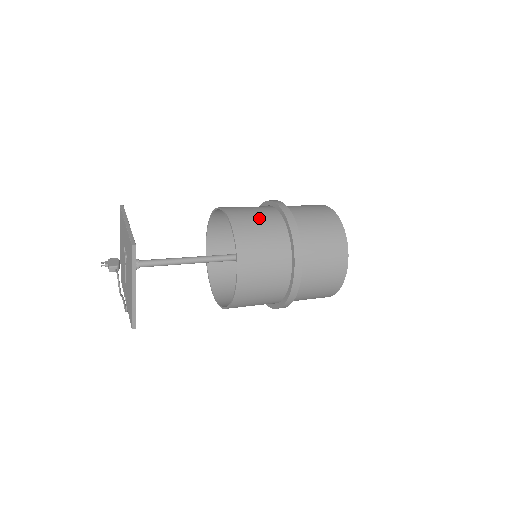
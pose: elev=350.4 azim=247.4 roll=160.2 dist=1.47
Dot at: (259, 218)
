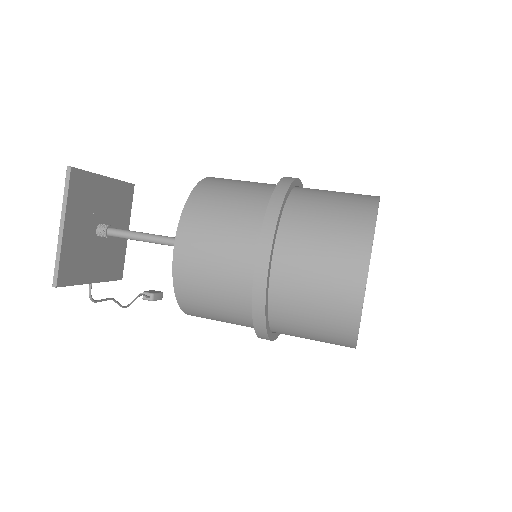
Dot at: (248, 182)
